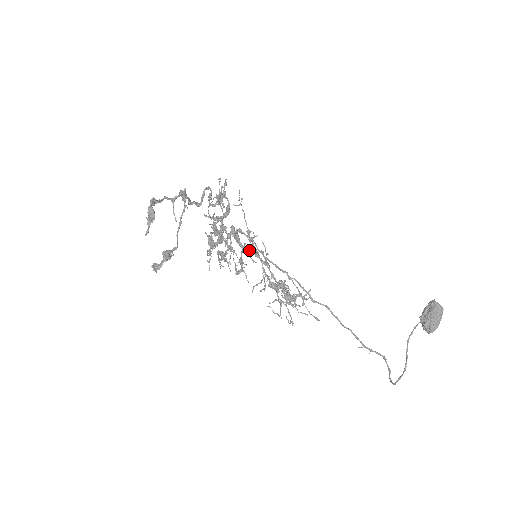
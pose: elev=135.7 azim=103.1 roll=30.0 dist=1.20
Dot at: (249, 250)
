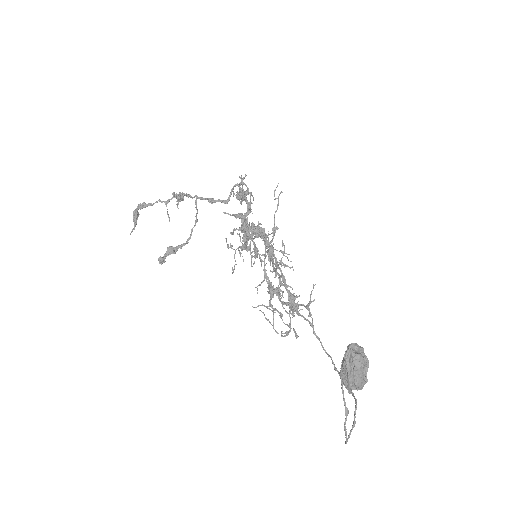
Dot at: occluded
